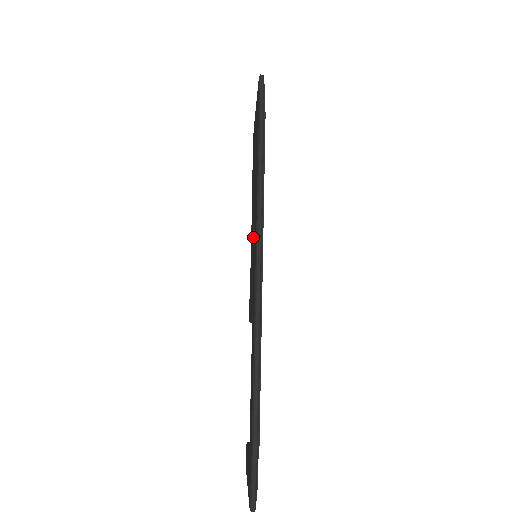
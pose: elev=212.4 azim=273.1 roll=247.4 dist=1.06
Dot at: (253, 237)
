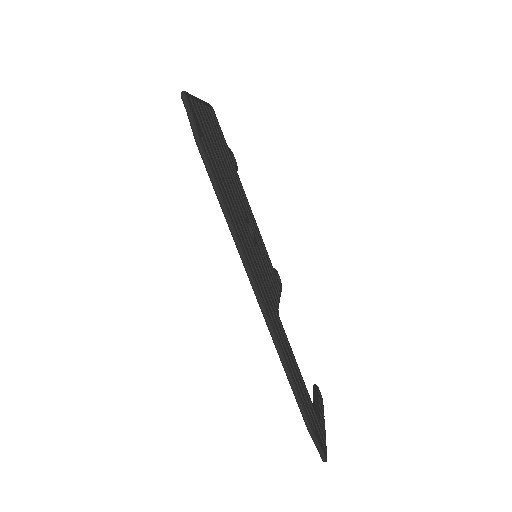
Dot at: occluded
